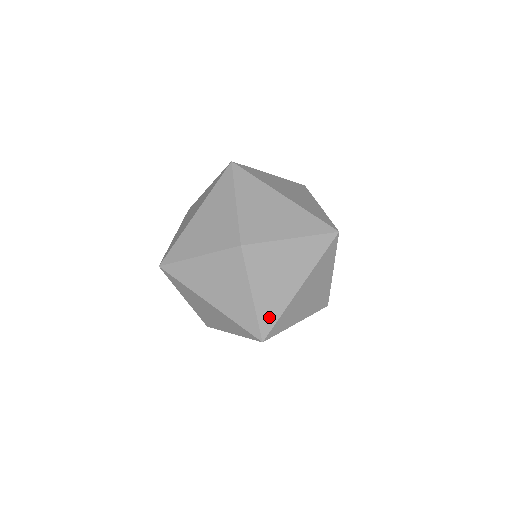
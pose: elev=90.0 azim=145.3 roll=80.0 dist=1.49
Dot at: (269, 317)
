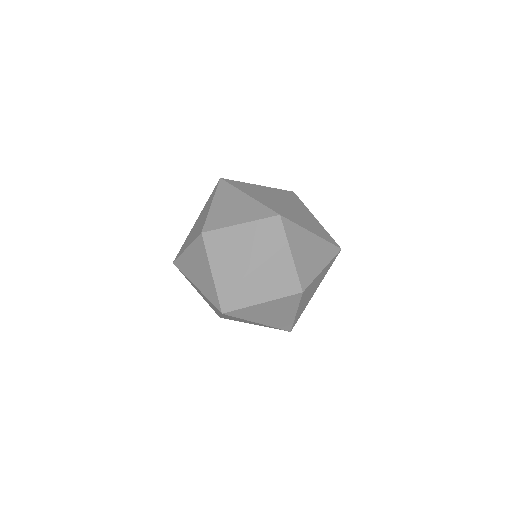
Dot at: (226, 291)
